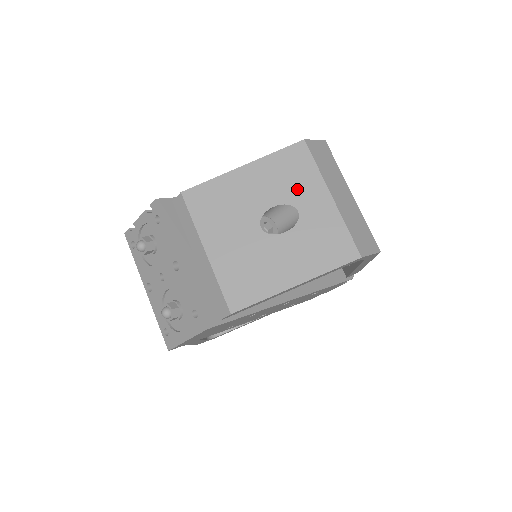
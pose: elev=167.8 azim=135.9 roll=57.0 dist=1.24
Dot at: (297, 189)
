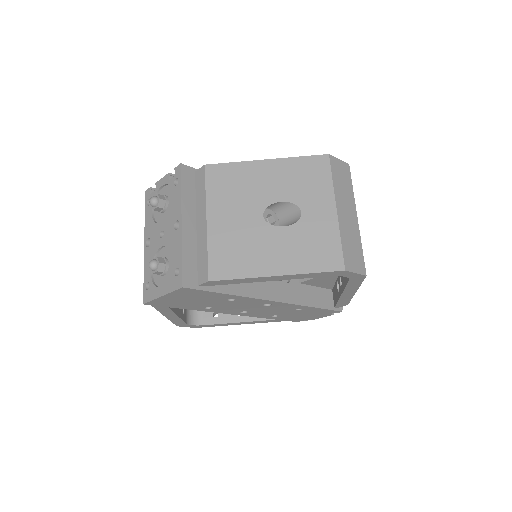
Dot at: (307, 193)
